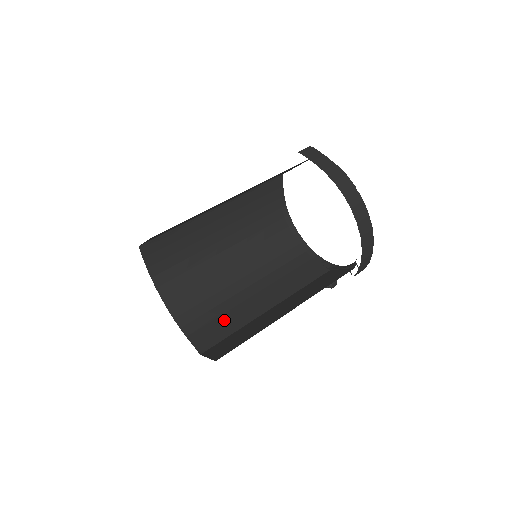
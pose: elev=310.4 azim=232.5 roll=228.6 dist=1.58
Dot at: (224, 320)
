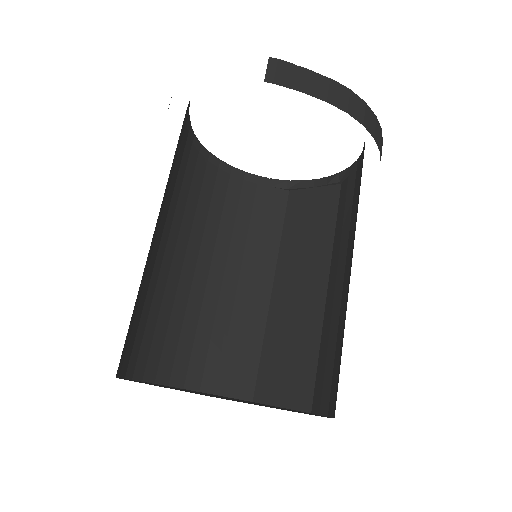
Dot at: (237, 340)
